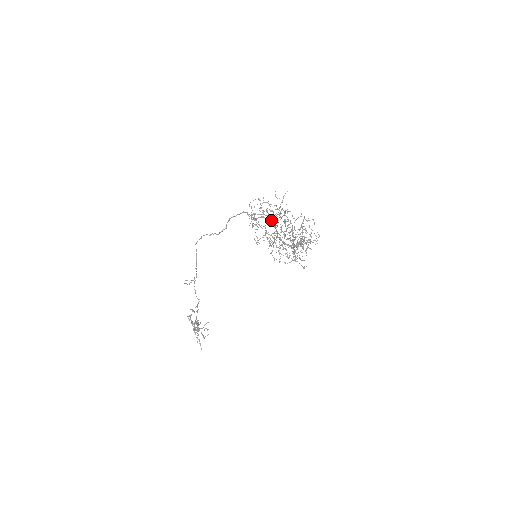
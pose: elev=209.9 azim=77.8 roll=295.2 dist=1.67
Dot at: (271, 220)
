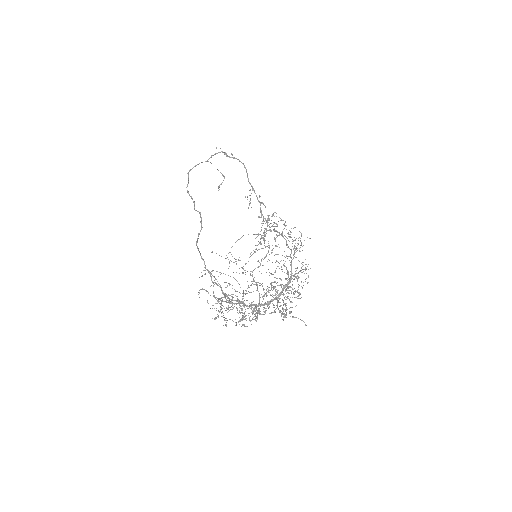
Dot at: (236, 304)
